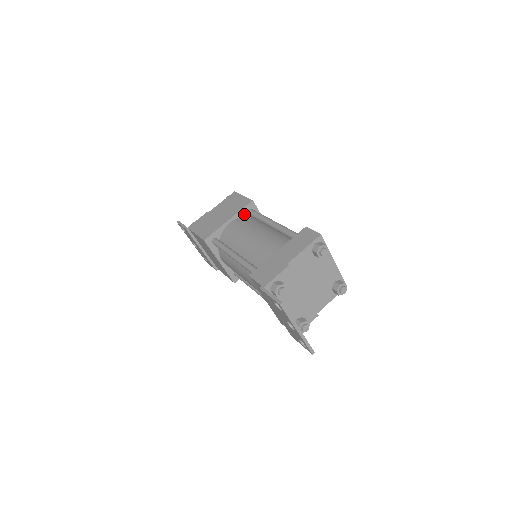
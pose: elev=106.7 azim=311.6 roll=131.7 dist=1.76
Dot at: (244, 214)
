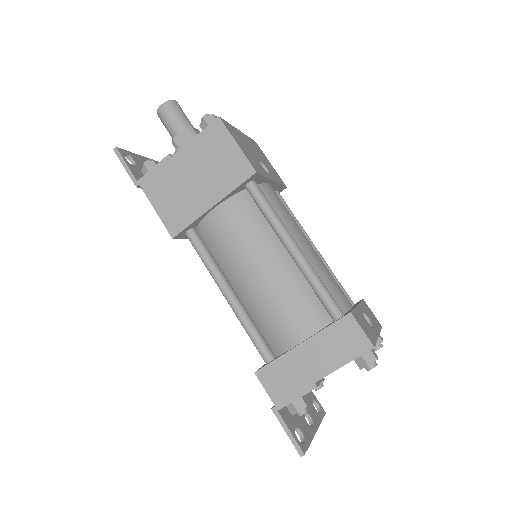
Dot at: (239, 190)
